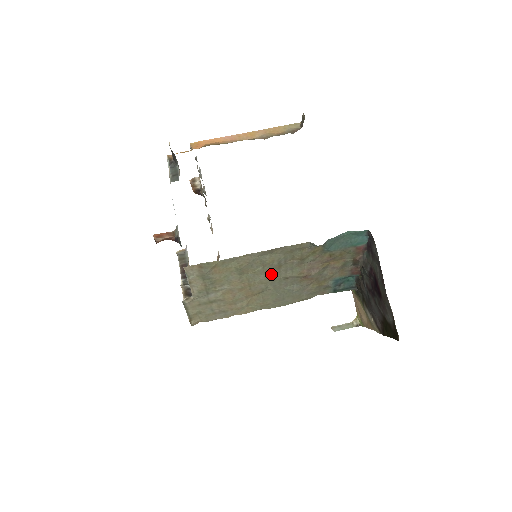
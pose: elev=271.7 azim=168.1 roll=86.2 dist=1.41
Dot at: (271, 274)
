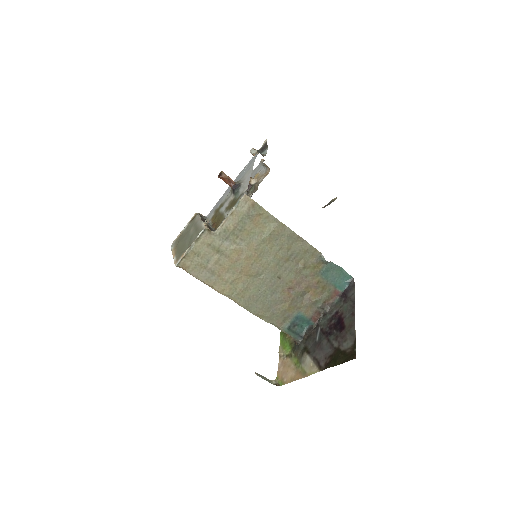
Dot at: (276, 262)
